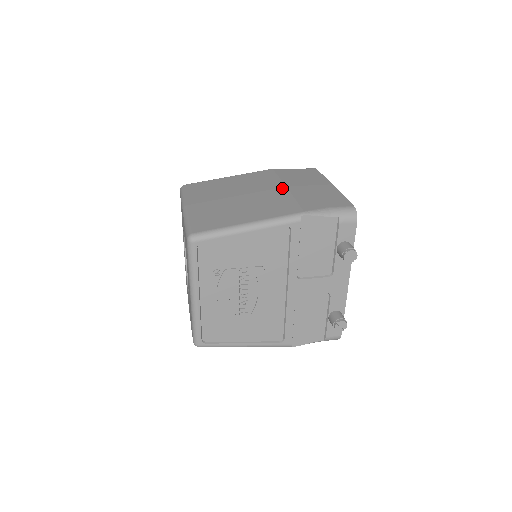
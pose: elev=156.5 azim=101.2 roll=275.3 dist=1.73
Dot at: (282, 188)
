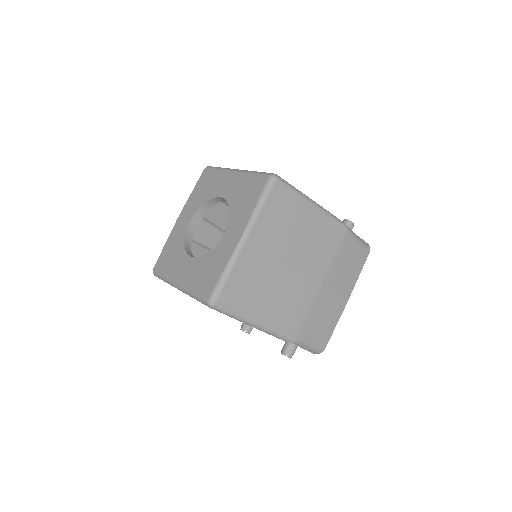
Dot at: occluded
